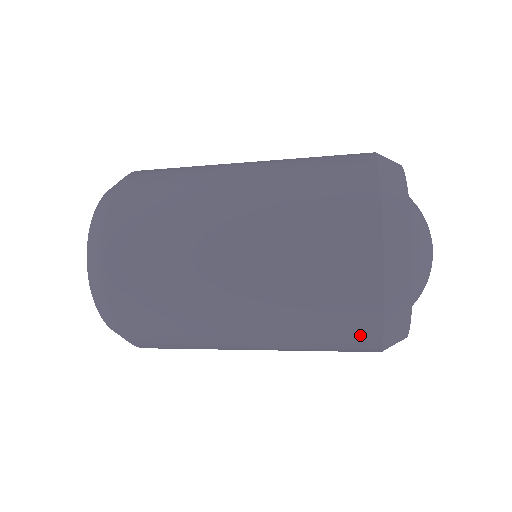
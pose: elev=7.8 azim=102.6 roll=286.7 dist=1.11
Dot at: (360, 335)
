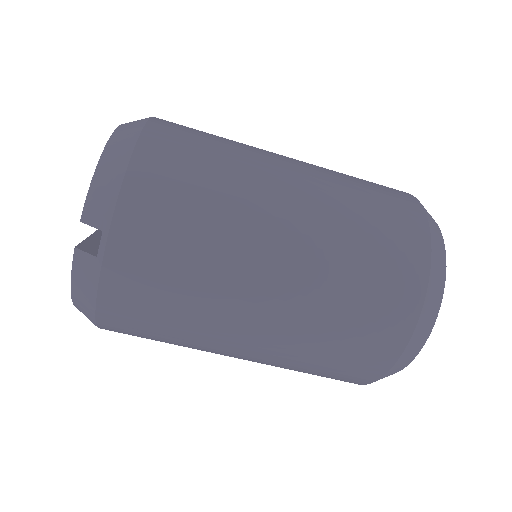
Dot at: (408, 218)
